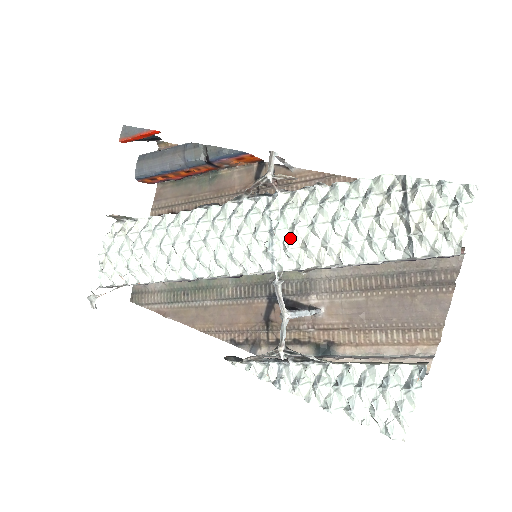
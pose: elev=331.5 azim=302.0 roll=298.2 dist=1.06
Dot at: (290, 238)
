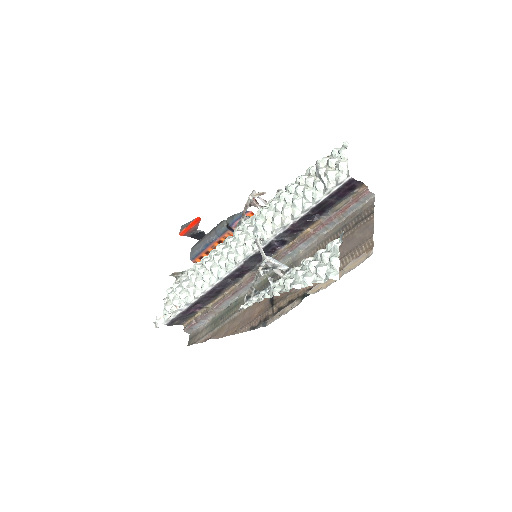
Dot at: (265, 221)
